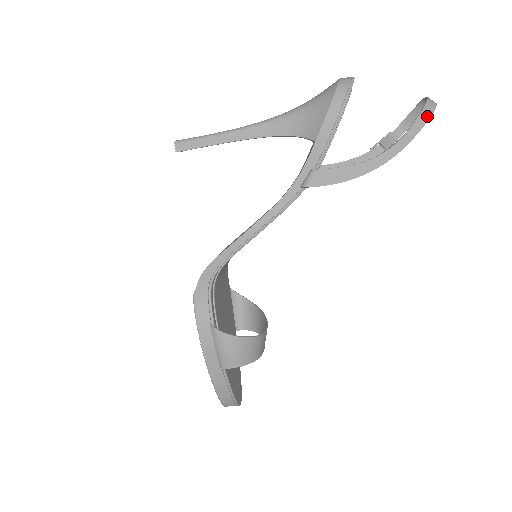
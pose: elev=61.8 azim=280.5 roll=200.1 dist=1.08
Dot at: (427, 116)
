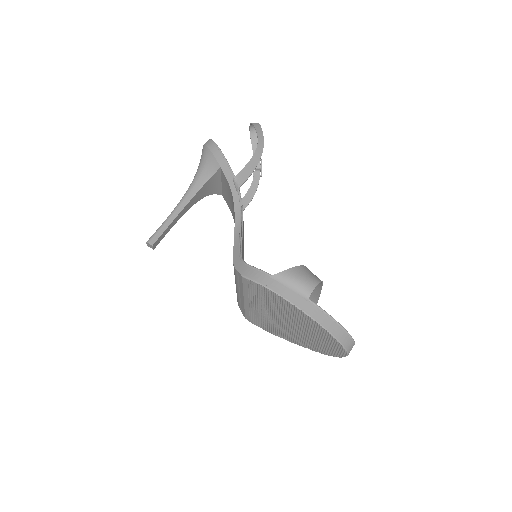
Dot at: (258, 125)
